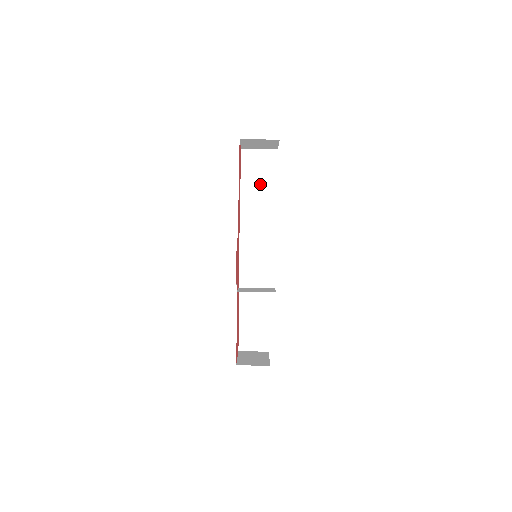
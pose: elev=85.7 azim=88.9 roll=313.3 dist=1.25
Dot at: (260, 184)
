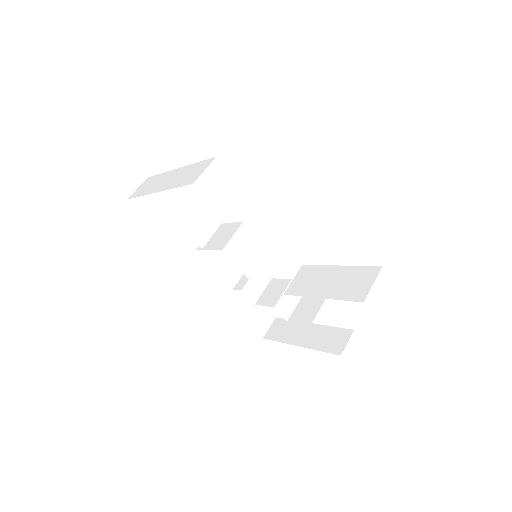
Dot at: (152, 184)
